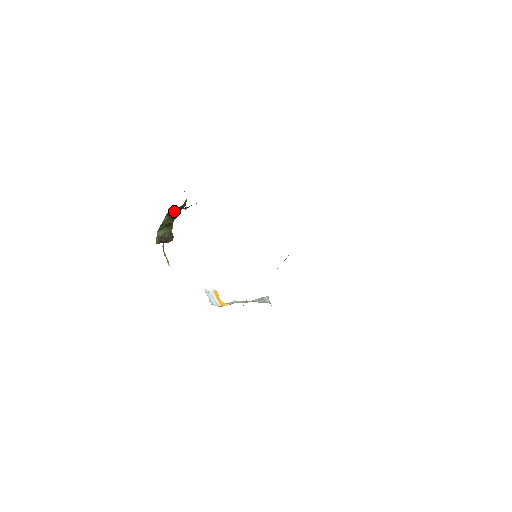
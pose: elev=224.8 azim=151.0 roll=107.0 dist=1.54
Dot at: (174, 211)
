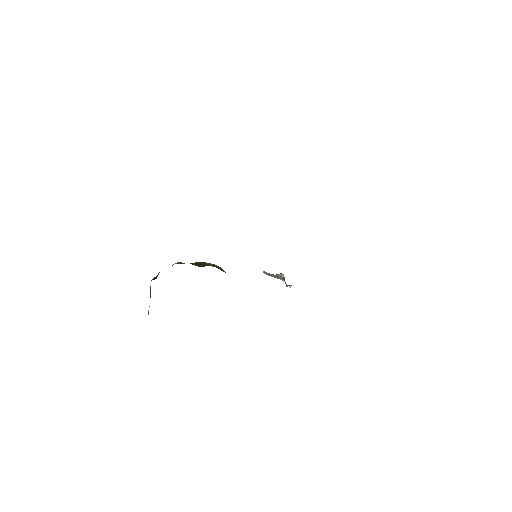
Dot at: occluded
